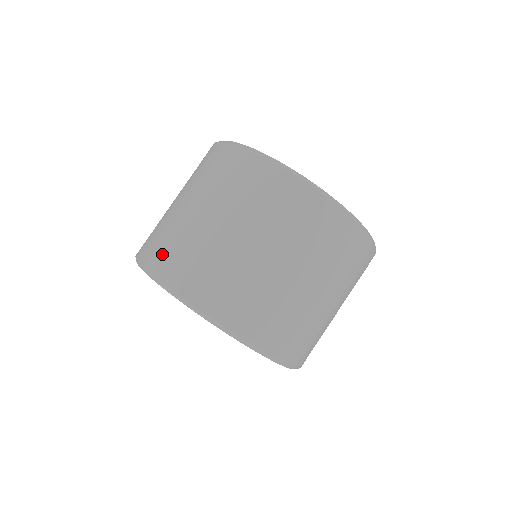
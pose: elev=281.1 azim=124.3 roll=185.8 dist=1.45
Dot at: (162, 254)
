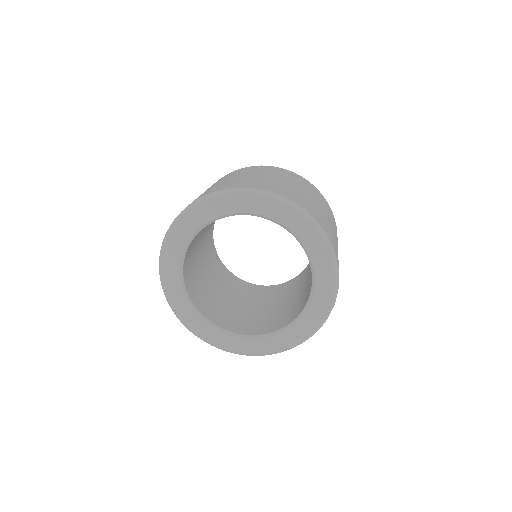
Dot at: occluded
